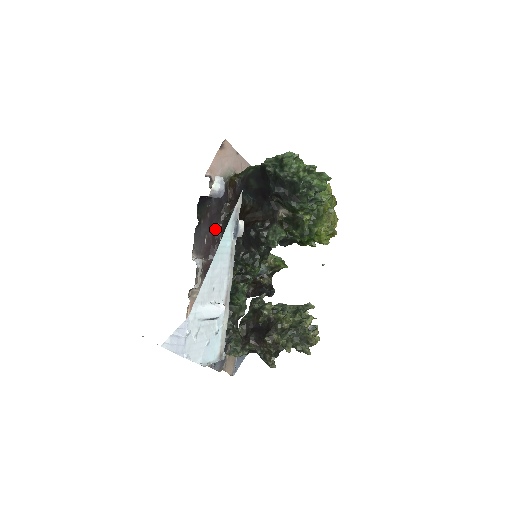
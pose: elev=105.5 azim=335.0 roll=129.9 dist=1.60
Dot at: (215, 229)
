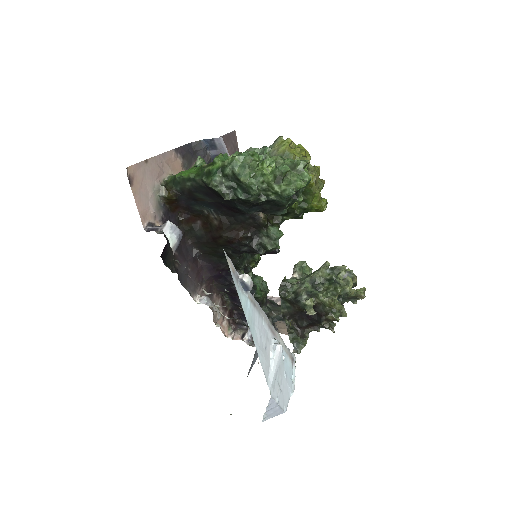
Dot at: (190, 254)
